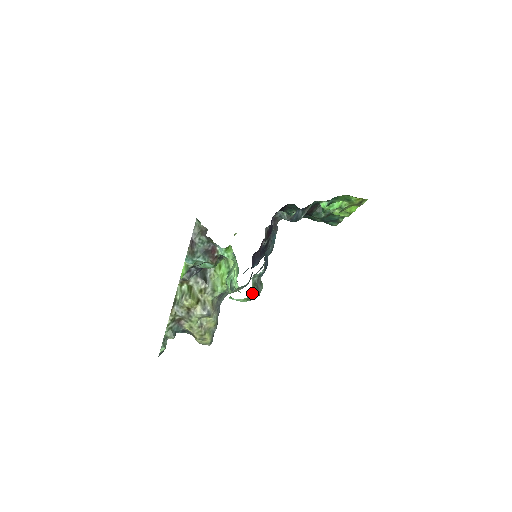
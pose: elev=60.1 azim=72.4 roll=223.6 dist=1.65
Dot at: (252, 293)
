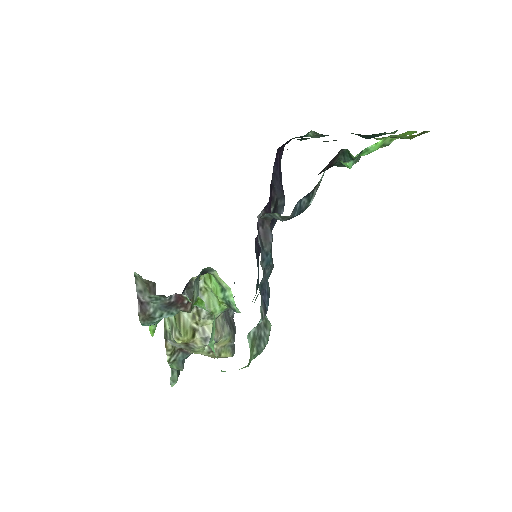
Dot at: (253, 353)
